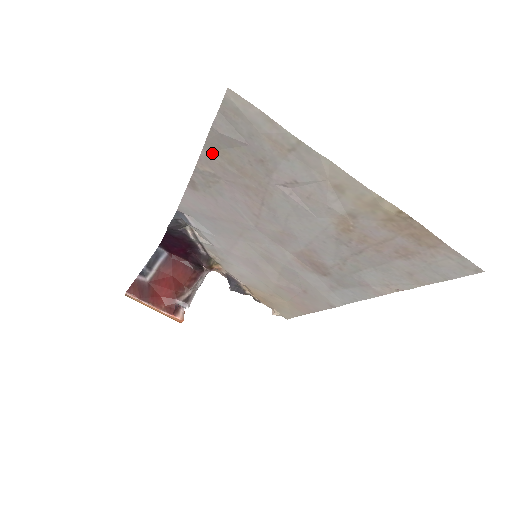
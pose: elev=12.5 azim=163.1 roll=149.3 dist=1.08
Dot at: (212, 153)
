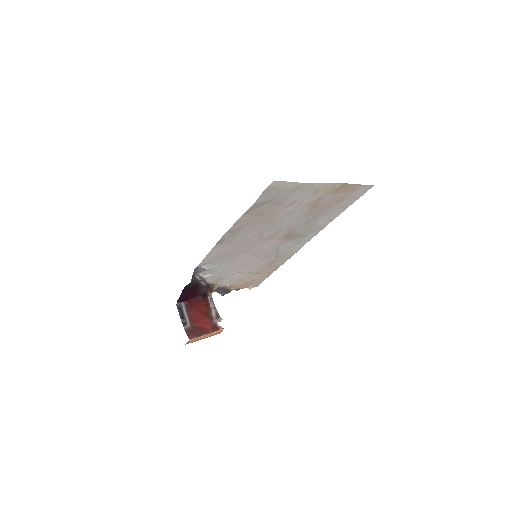
Dot at: (246, 216)
